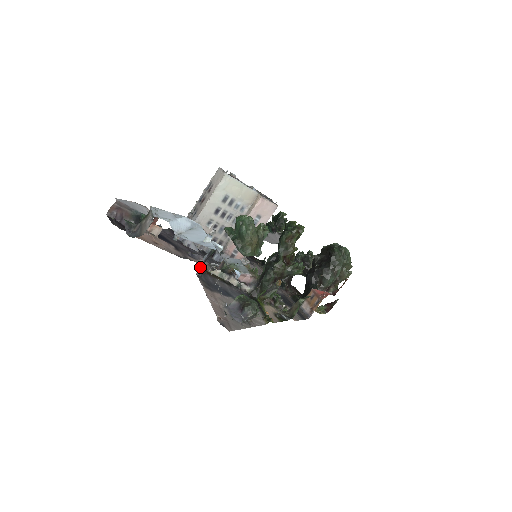
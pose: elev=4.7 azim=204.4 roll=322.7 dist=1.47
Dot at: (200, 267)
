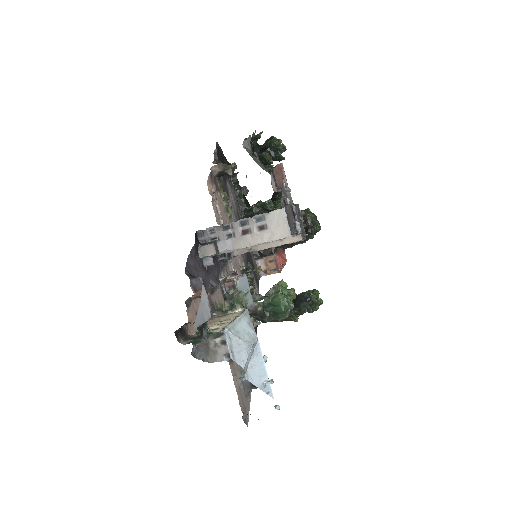
Dot at: occluded
